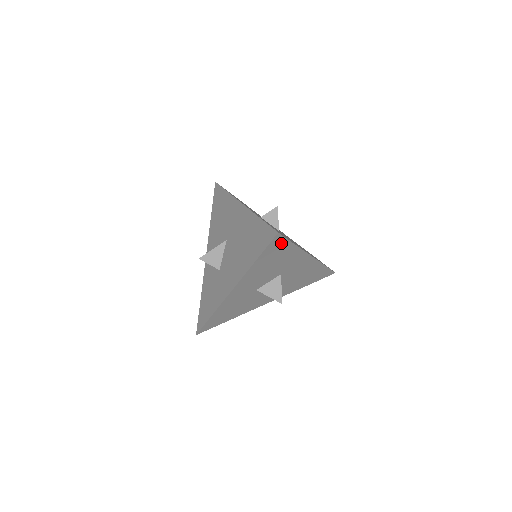
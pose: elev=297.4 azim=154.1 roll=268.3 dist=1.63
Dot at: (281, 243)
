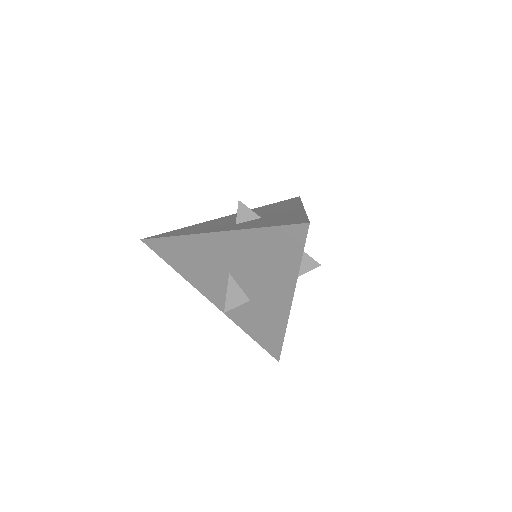
Dot at: occluded
